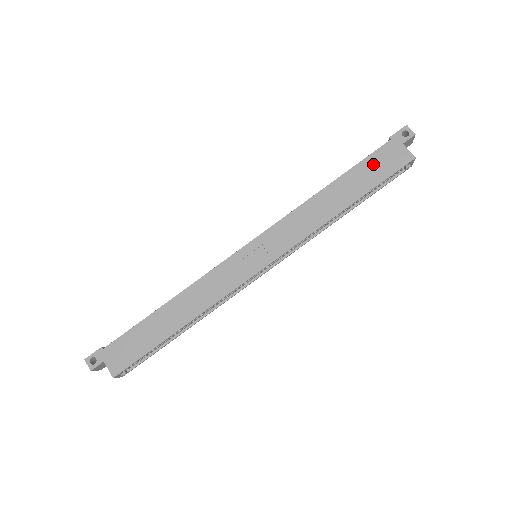
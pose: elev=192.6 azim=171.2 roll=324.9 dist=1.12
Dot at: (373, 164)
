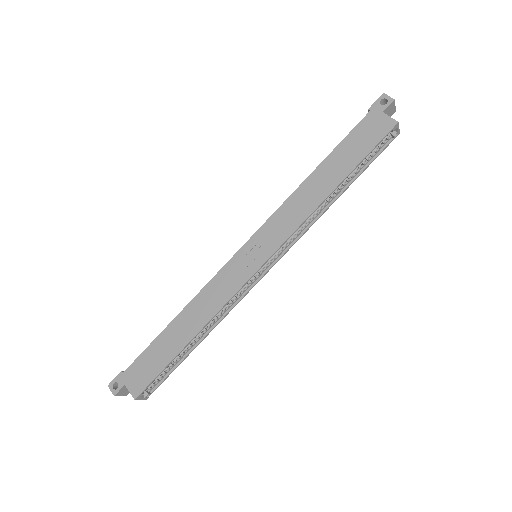
Dot at: (355, 139)
